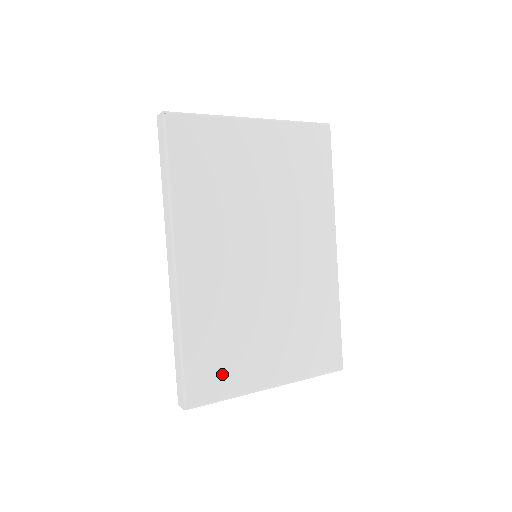
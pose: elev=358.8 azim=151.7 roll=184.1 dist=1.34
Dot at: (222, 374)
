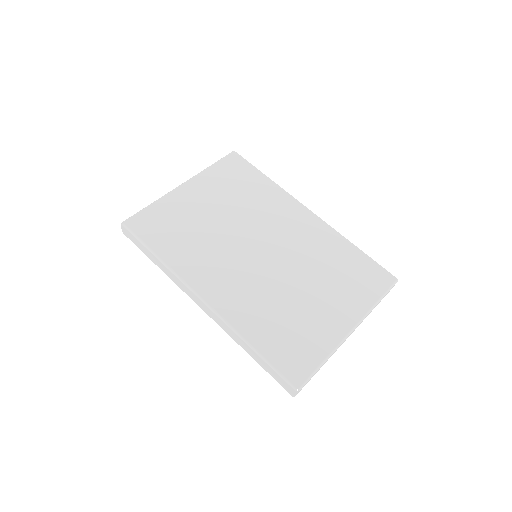
Dot at: (303, 347)
